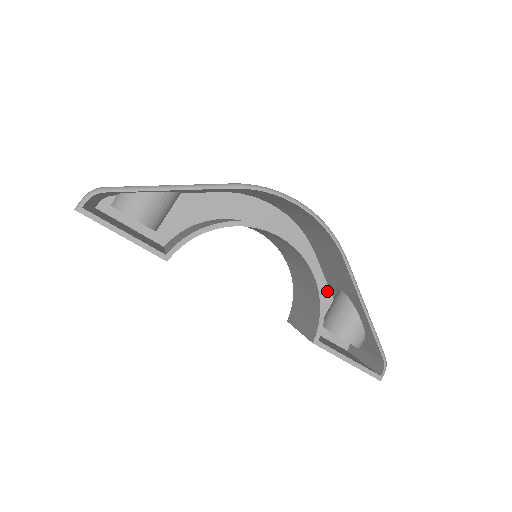
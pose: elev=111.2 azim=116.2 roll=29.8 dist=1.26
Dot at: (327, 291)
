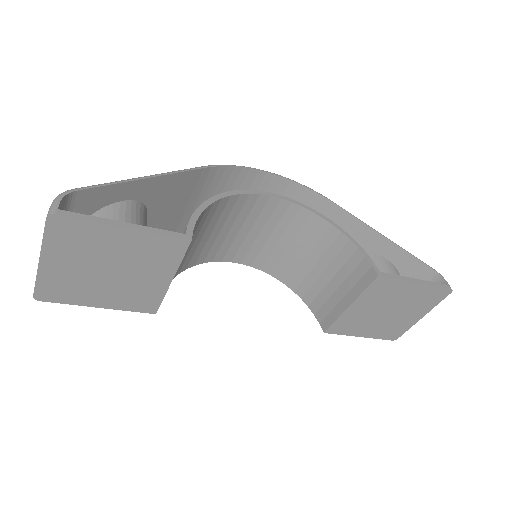
Dot at: occluded
